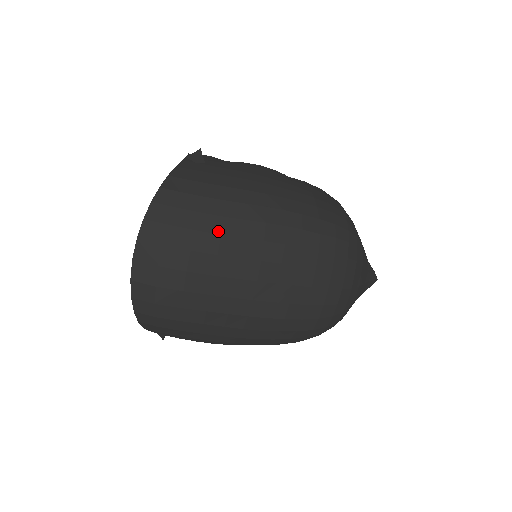
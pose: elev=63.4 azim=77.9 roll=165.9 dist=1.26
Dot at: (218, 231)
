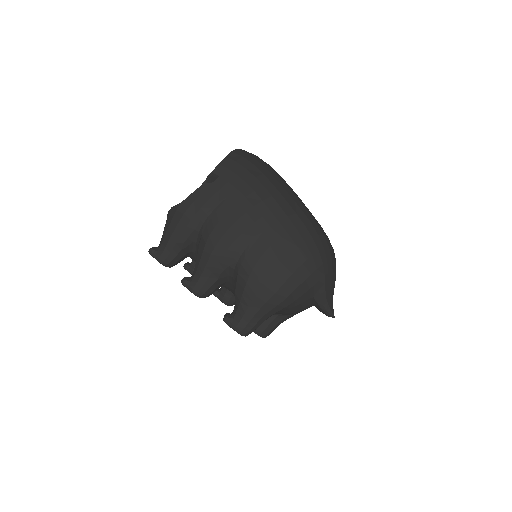
Dot at: occluded
